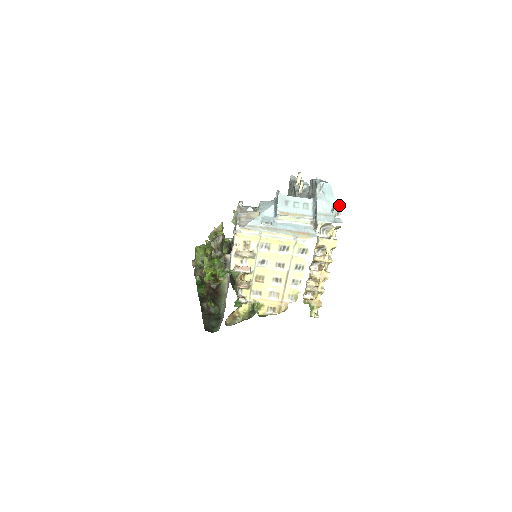
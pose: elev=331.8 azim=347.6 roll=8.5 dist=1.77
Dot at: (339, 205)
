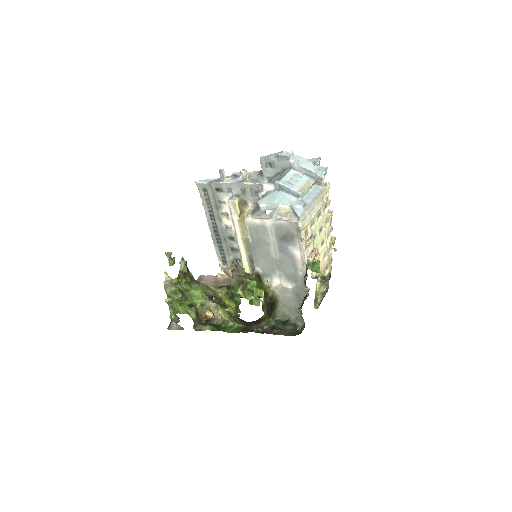
Dot at: (313, 158)
